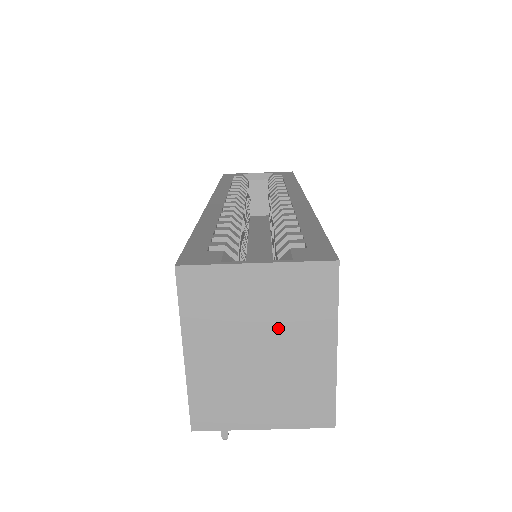
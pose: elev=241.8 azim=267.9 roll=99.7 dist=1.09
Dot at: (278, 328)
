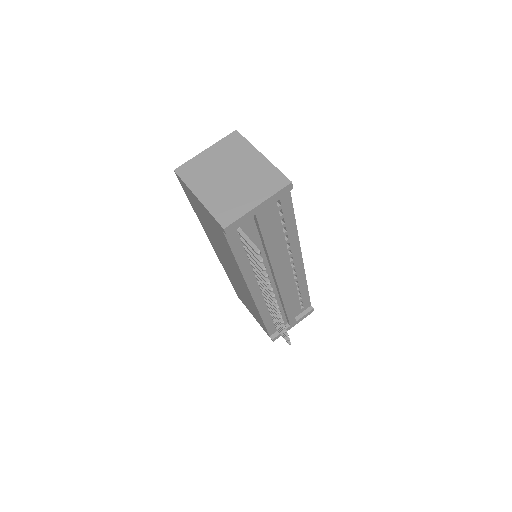
Dot at: (231, 163)
